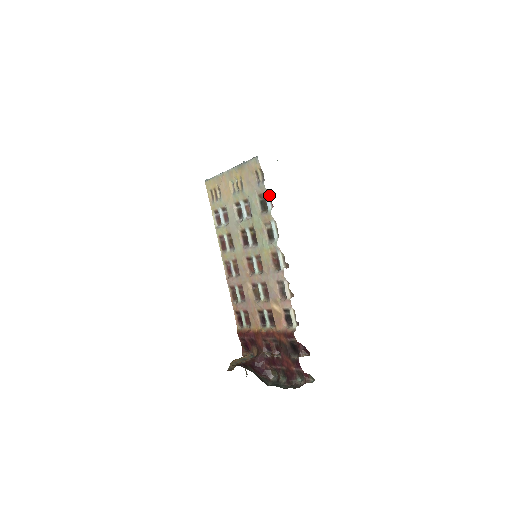
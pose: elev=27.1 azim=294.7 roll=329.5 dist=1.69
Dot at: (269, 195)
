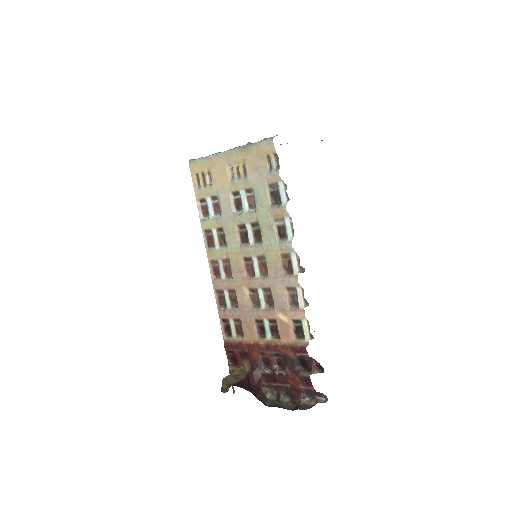
Dot at: (284, 186)
